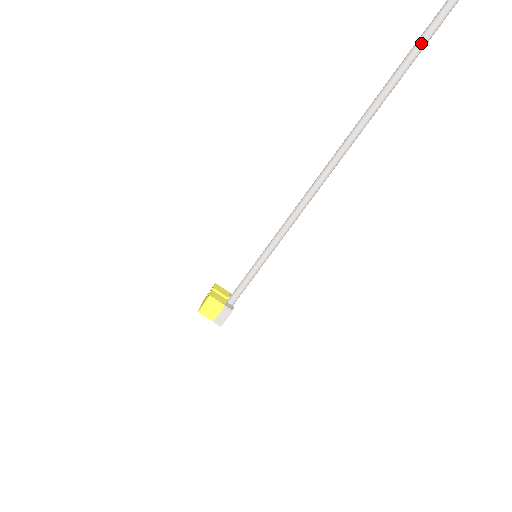
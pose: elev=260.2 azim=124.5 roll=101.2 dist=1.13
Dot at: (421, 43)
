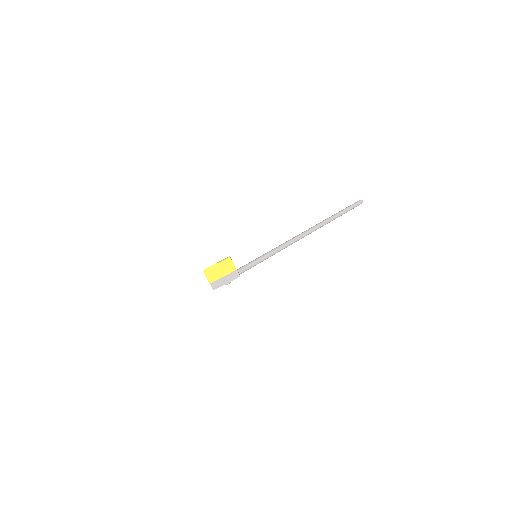
Dot at: (343, 212)
